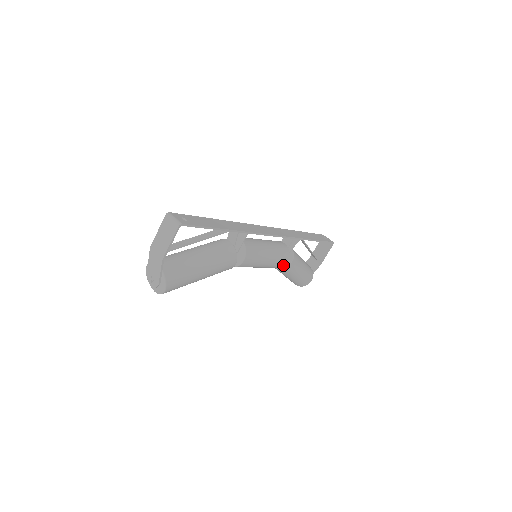
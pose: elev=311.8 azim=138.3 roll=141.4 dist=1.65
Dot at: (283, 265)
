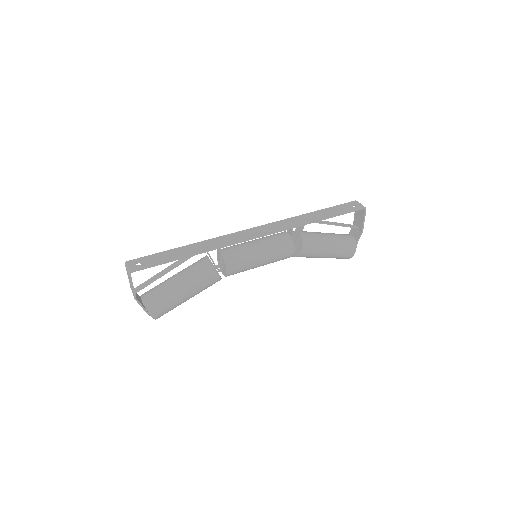
Dot at: (292, 255)
